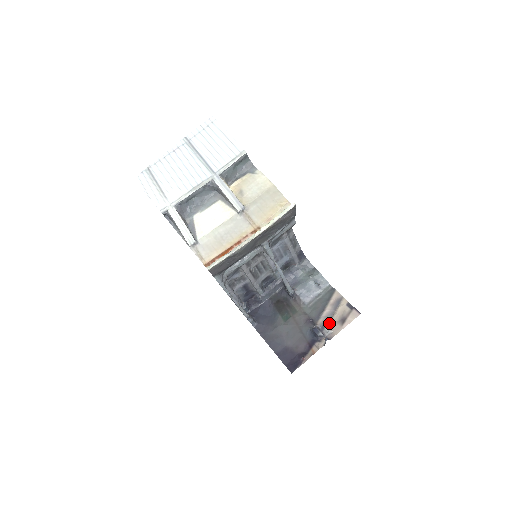
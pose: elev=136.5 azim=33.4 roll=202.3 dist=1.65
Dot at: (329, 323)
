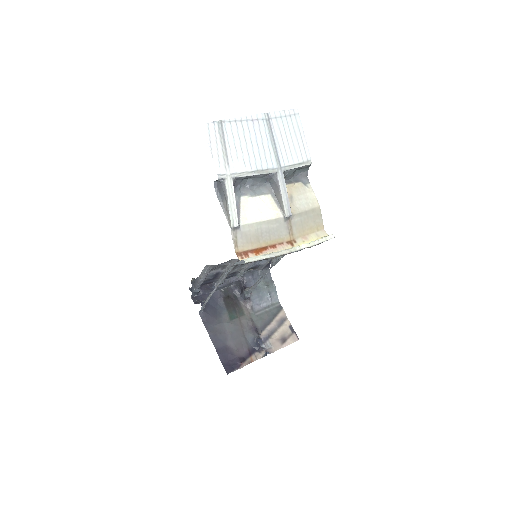
Dot at: (271, 338)
